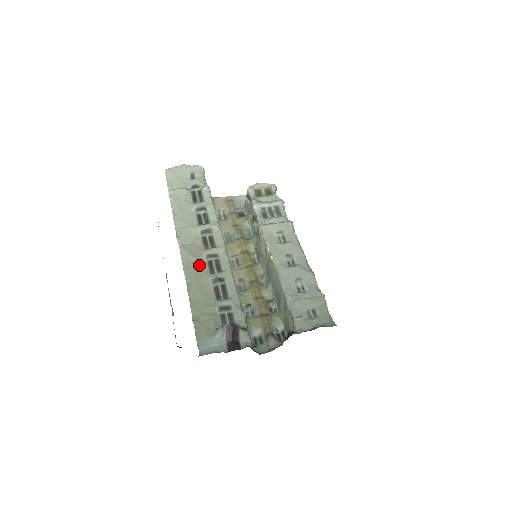
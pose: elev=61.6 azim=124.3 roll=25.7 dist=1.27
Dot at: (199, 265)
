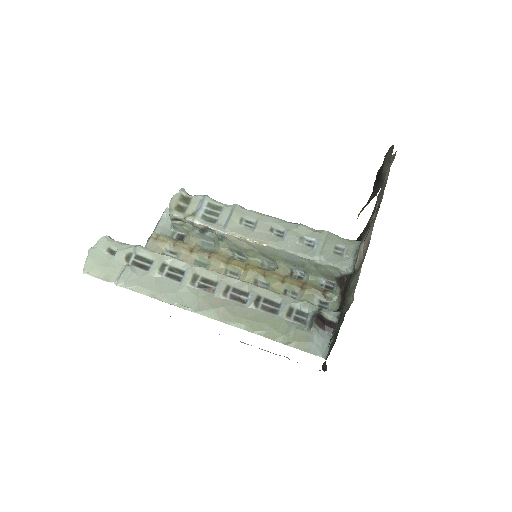
Dot at: (230, 308)
